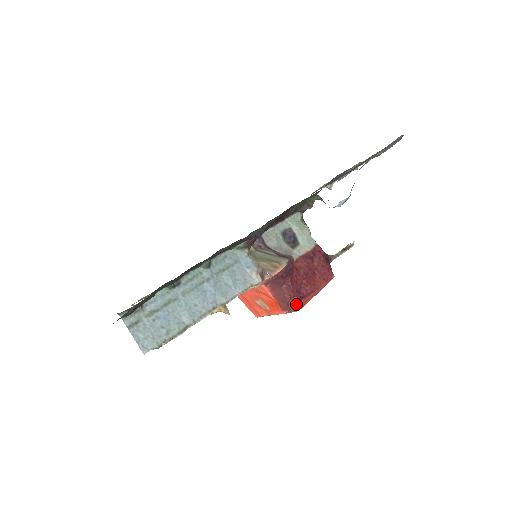
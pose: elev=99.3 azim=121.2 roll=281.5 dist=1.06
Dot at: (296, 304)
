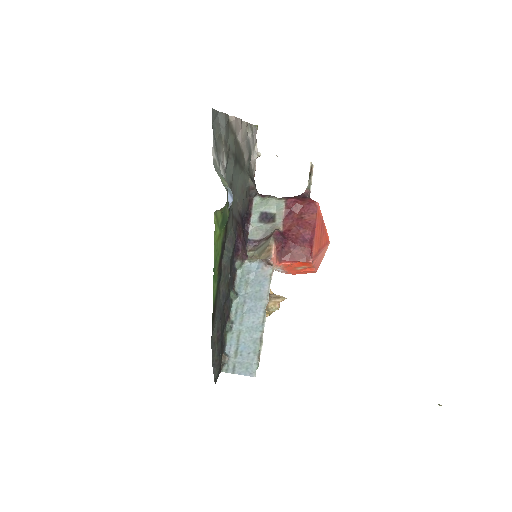
Dot at: (312, 249)
